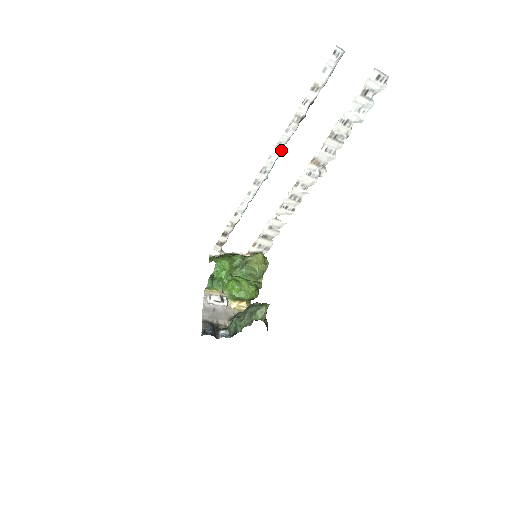
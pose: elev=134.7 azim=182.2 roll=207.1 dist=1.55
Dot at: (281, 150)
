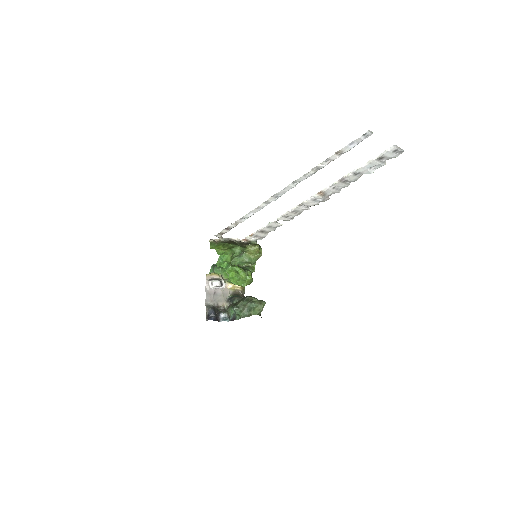
Dot at: (295, 185)
